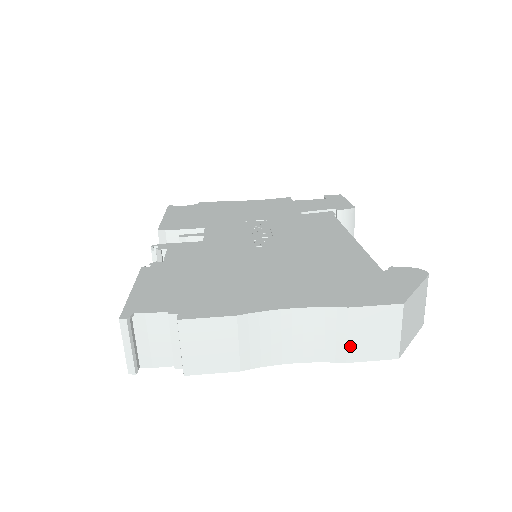
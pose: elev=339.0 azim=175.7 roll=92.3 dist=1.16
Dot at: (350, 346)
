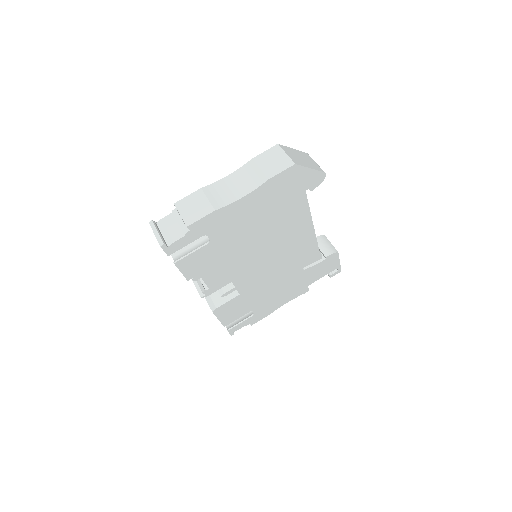
Dot at: (265, 172)
